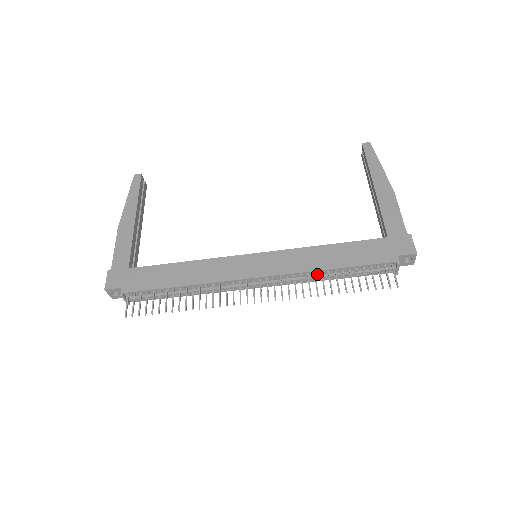
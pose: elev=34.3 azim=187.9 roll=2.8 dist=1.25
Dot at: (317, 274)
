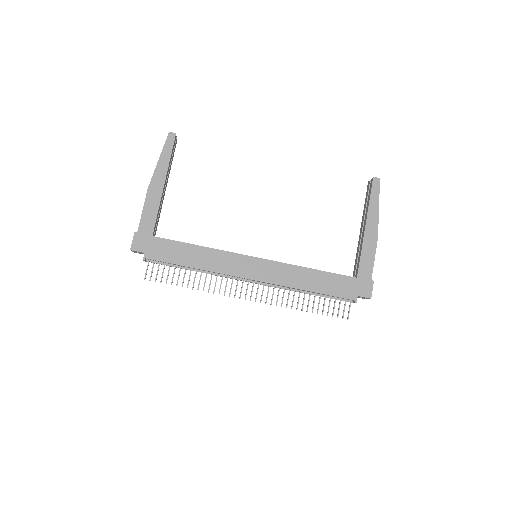
Dot at: (297, 289)
